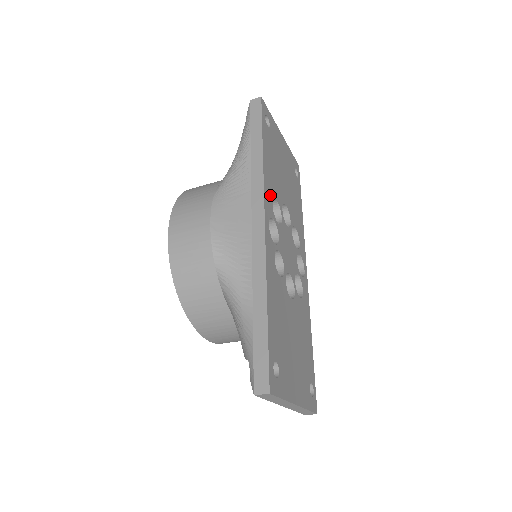
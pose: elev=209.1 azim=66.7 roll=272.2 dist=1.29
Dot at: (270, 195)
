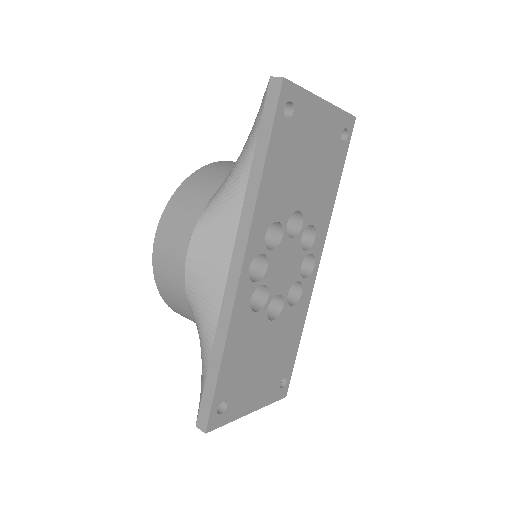
Dot at: (263, 225)
